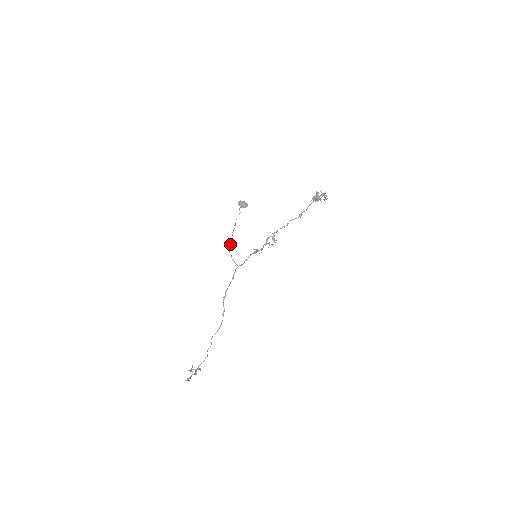
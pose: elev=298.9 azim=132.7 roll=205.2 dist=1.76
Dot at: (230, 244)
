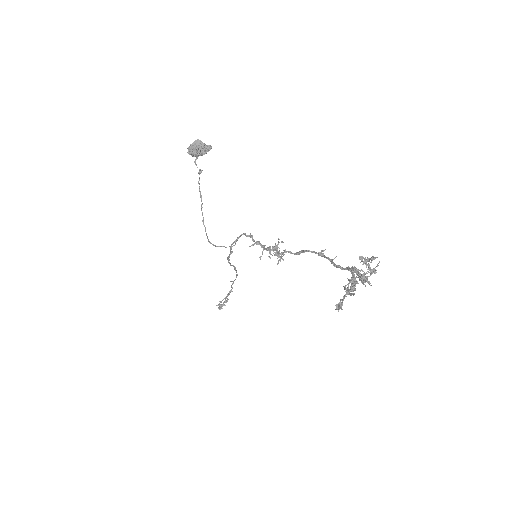
Dot at: (206, 235)
